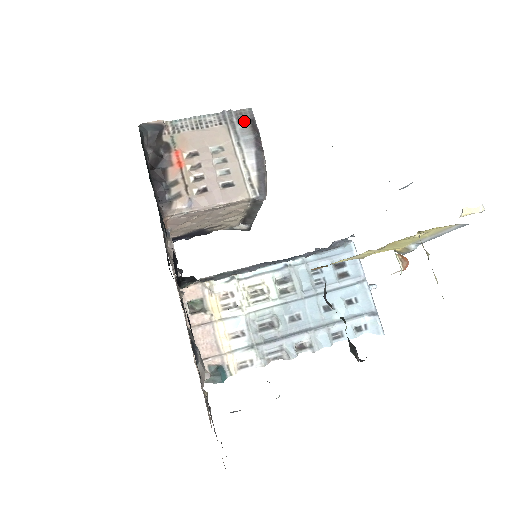
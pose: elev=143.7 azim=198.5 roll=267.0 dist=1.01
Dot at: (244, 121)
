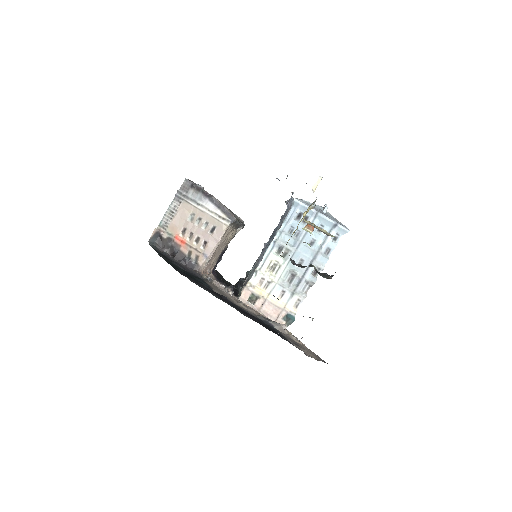
Dot at: (189, 189)
